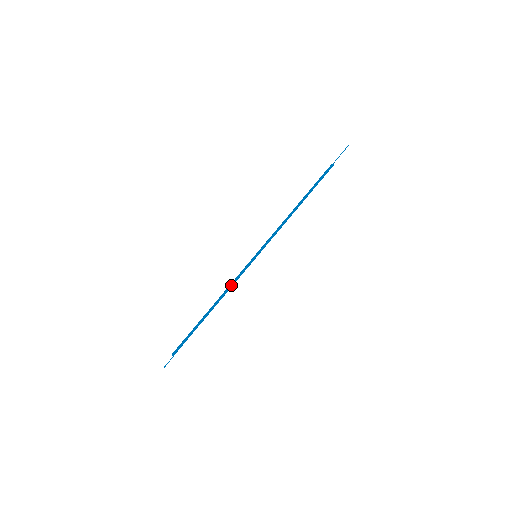
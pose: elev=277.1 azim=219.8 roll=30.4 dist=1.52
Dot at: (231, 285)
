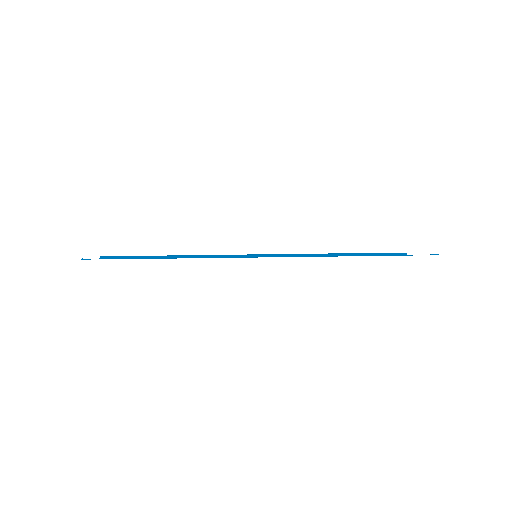
Dot at: (209, 255)
